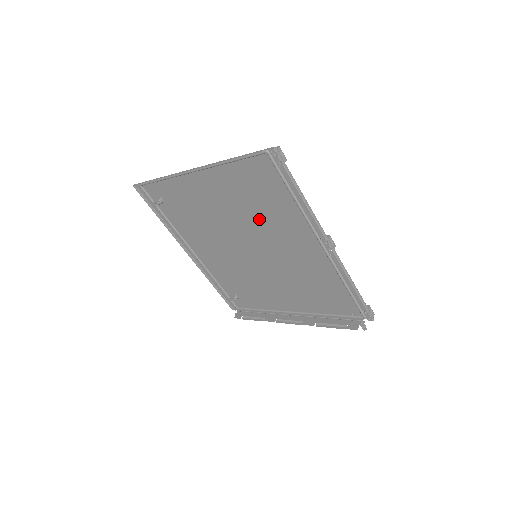
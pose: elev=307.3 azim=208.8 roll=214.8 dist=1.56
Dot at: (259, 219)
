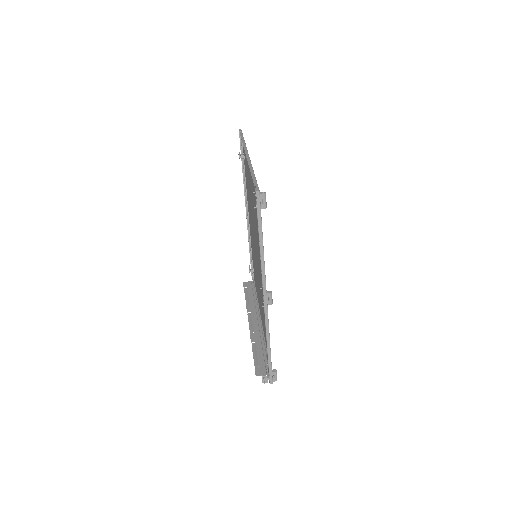
Dot at: occluded
